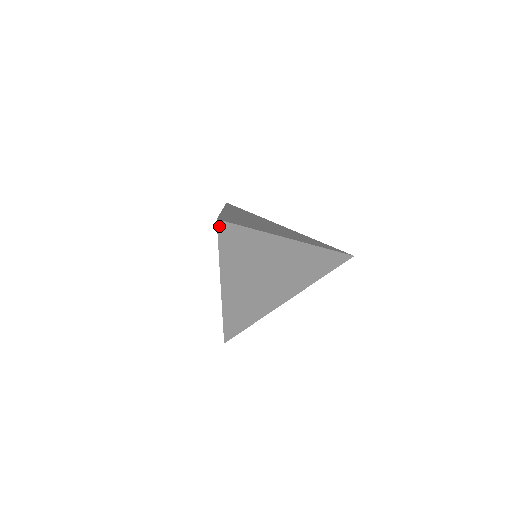
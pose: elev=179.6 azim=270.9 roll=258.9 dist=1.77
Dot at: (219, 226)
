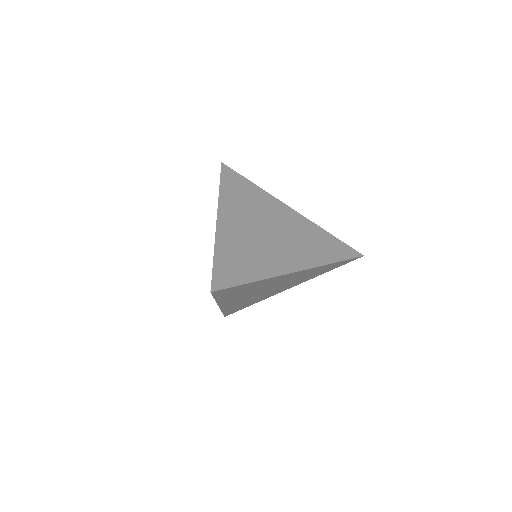
Dot at: (214, 293)
